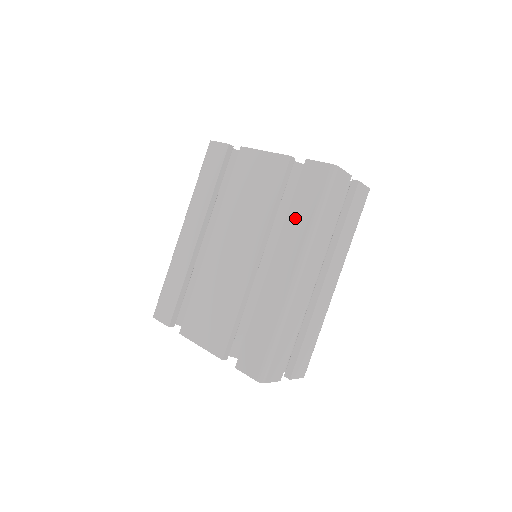
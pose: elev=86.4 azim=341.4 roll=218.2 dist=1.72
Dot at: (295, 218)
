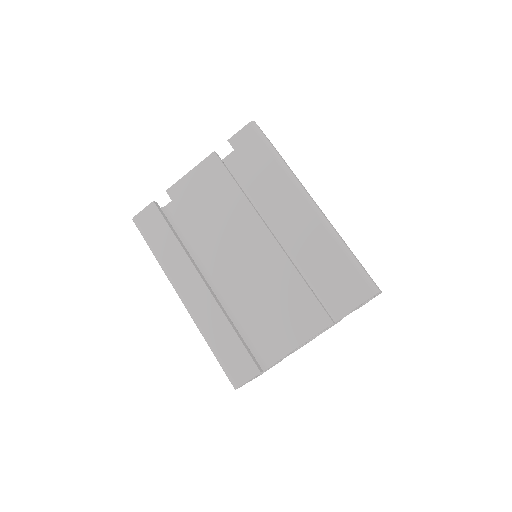
Dot at: (265, 176)
